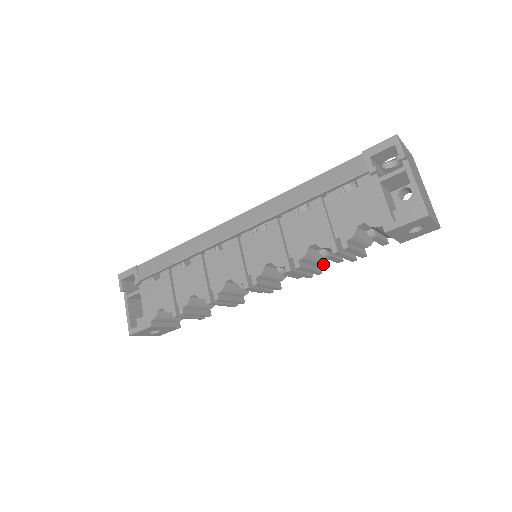
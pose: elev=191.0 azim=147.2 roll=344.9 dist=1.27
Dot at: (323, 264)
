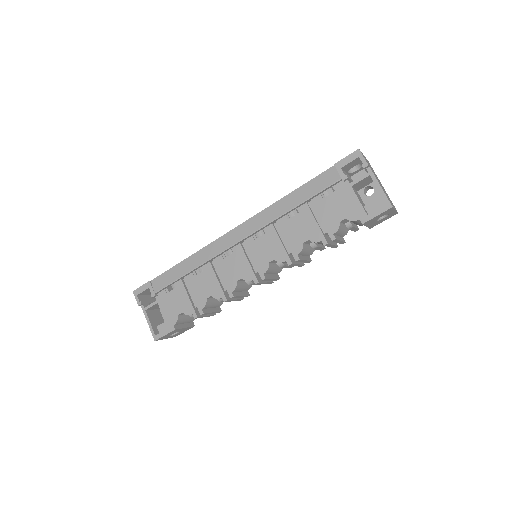
Dot at: occluded
